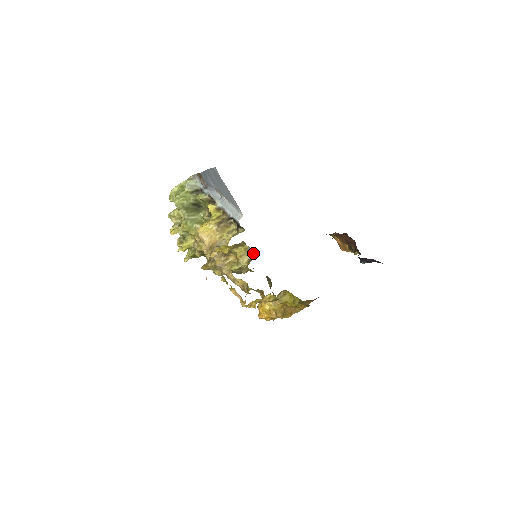
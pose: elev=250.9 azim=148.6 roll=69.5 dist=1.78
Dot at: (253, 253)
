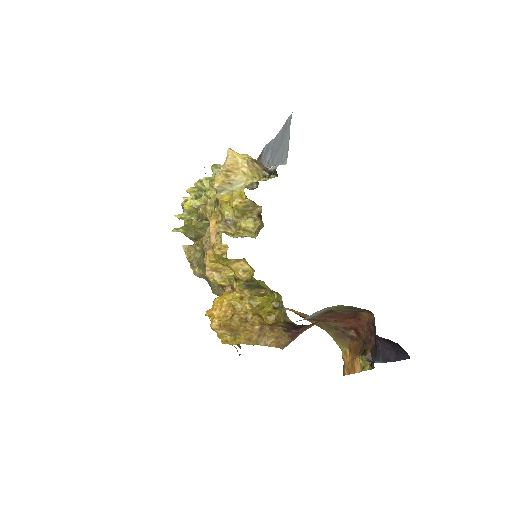
Dot at: (261, 227)
